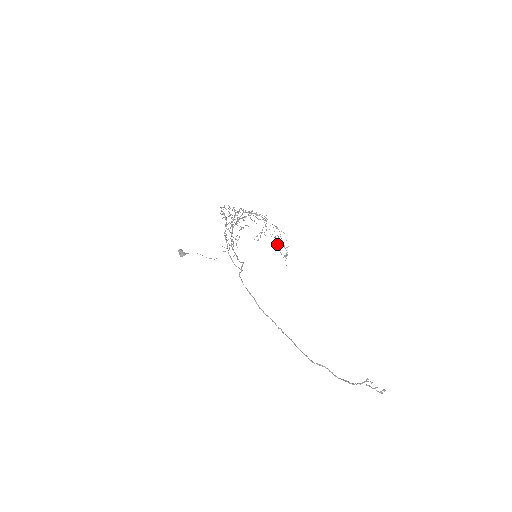
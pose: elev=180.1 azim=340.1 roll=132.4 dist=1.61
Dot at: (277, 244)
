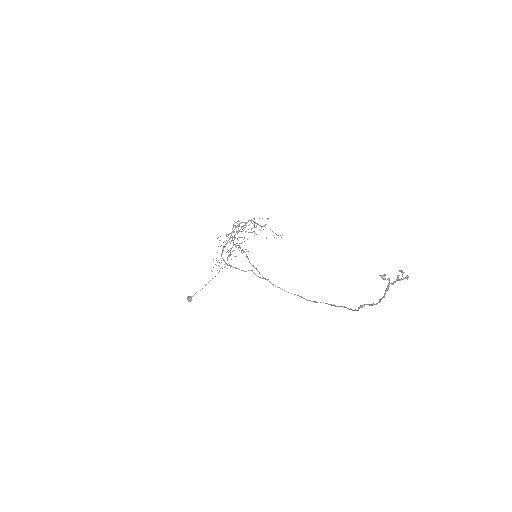
Dot at: (254, 231)
